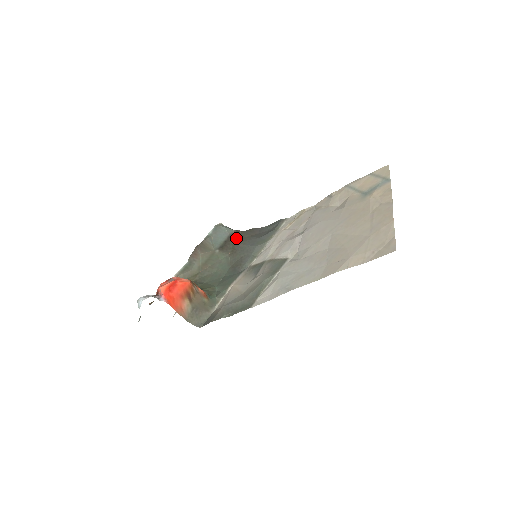
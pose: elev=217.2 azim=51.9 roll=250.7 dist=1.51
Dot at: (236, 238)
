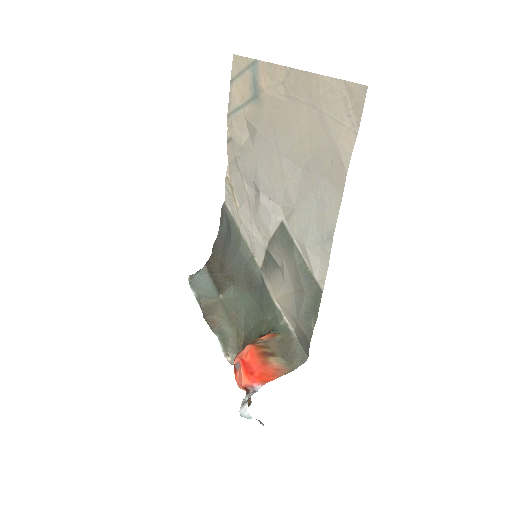
Dot at: (216, 268)
